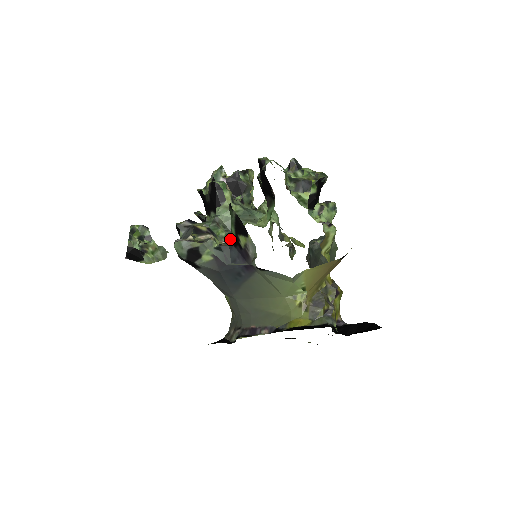
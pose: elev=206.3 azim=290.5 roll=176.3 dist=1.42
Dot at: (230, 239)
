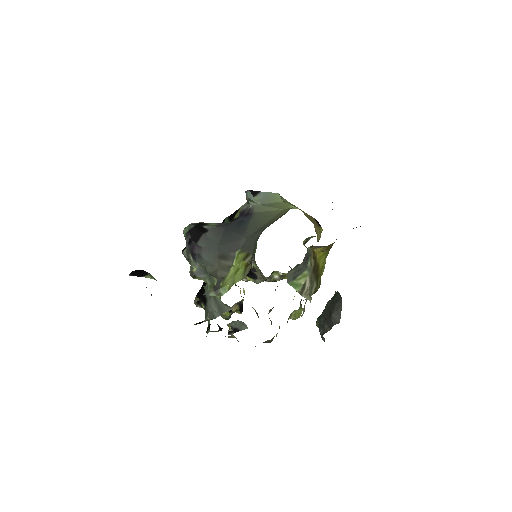
Dot at: occluded
